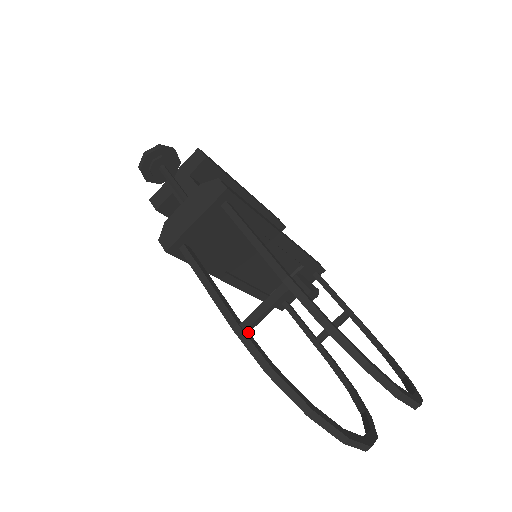
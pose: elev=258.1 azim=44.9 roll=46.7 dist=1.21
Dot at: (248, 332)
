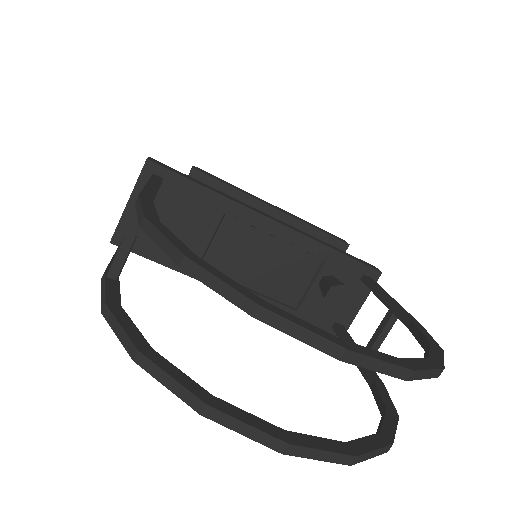
Dot at: (115, 279)
